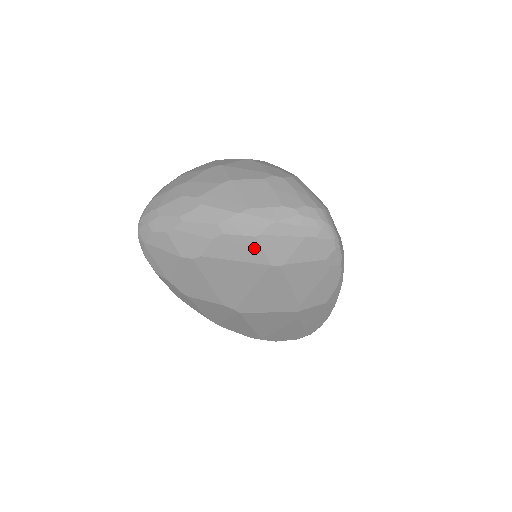
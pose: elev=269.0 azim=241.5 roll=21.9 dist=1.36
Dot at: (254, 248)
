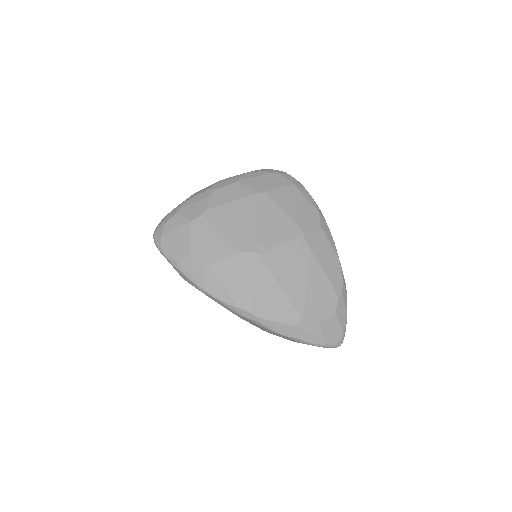
Dot at: (240, 189)
